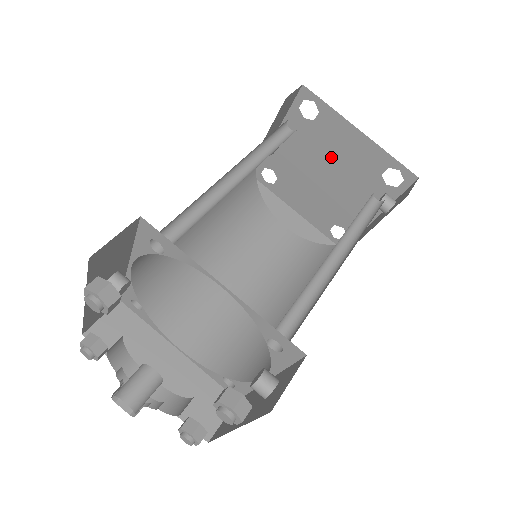
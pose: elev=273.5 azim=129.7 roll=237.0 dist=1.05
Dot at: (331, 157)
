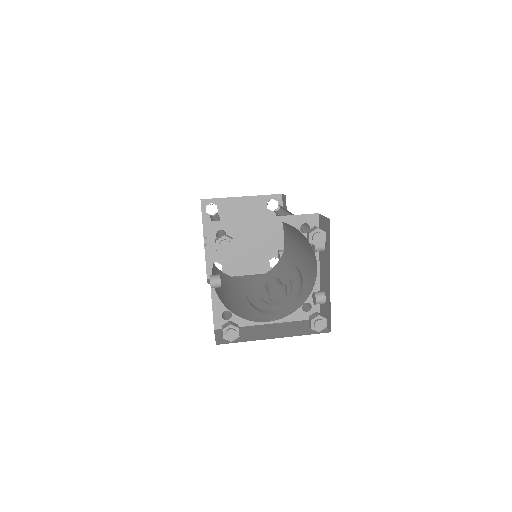
Dot at: occluded
